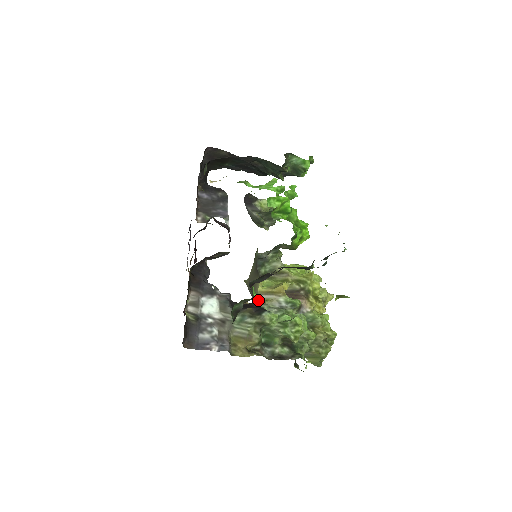
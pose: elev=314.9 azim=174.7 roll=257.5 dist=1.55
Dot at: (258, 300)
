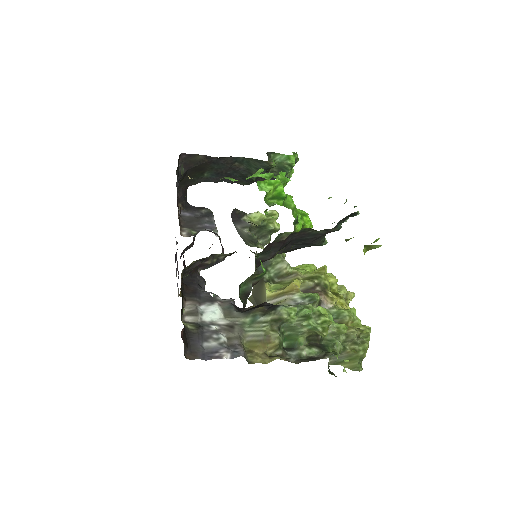
Dot at: occluded
